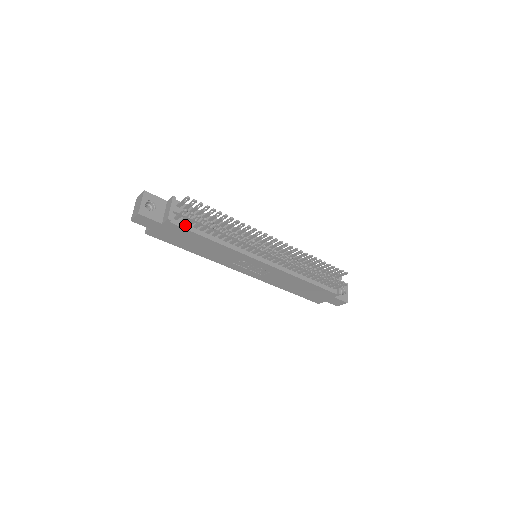
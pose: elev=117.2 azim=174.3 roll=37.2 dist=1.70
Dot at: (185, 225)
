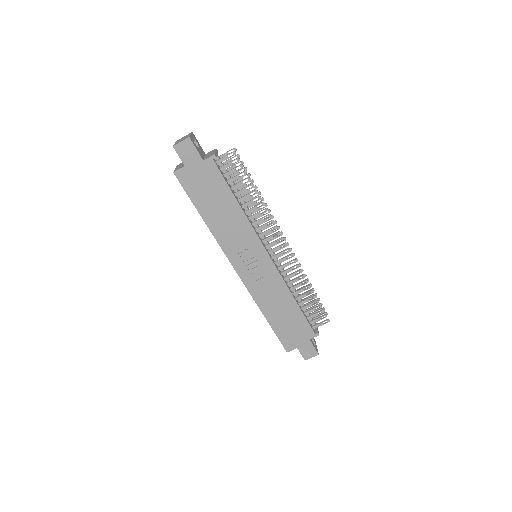
Dot at: (222, 173)
